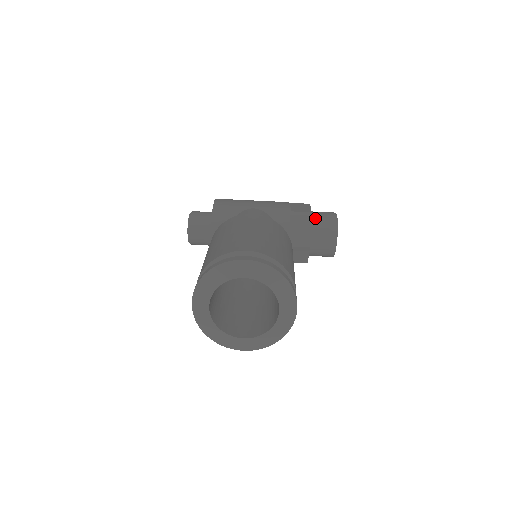
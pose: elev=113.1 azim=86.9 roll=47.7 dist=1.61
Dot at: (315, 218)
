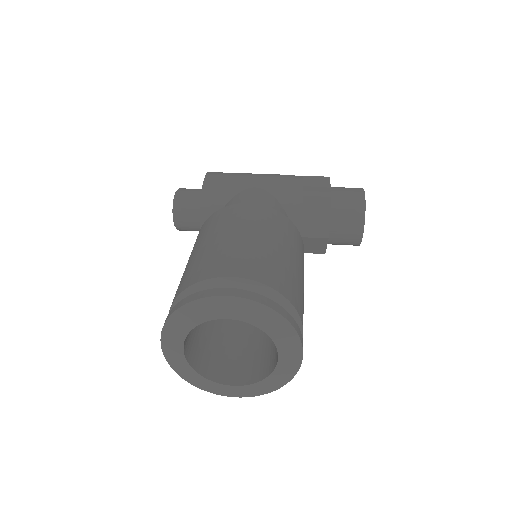
Dot at: (336, 198)
